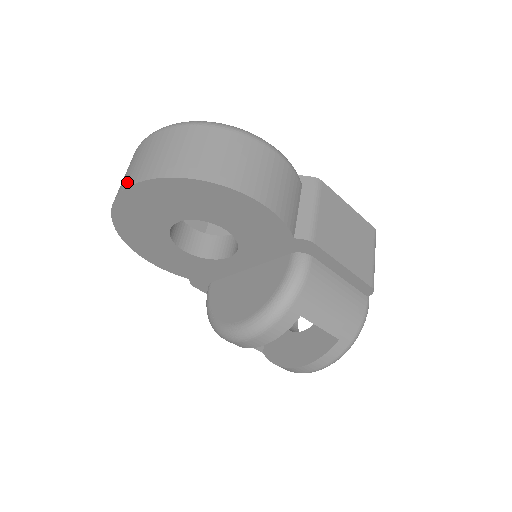
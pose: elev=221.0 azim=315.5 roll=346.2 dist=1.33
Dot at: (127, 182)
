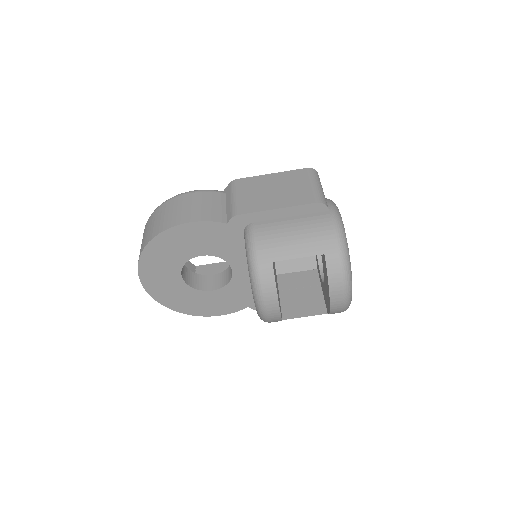
Dot at: occluded
